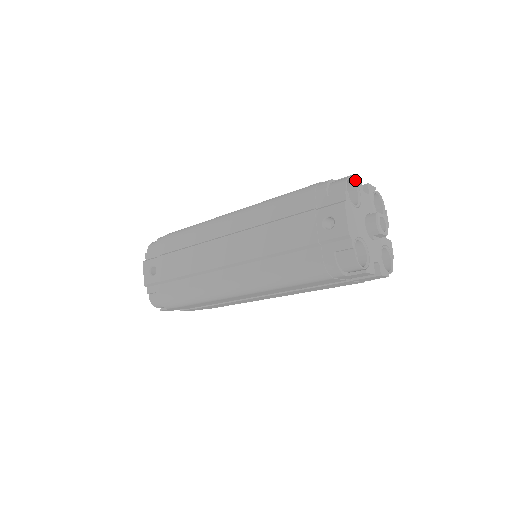
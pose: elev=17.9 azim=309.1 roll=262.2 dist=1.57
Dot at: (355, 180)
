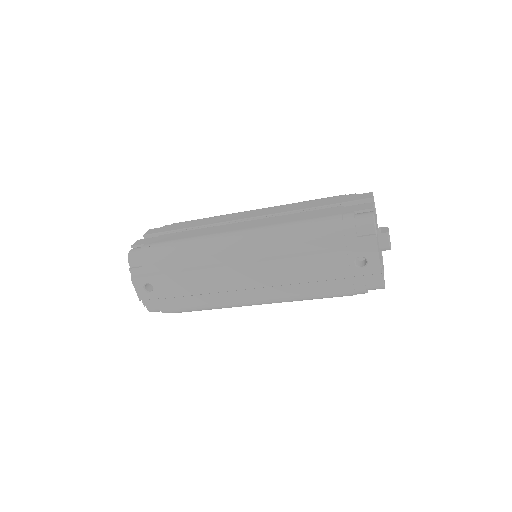
Dot at: (373, 211)
